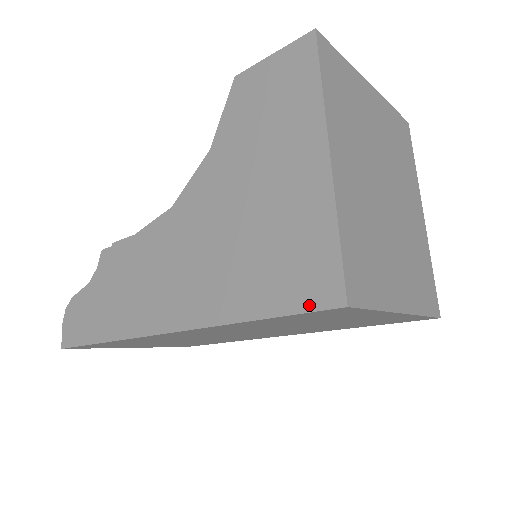
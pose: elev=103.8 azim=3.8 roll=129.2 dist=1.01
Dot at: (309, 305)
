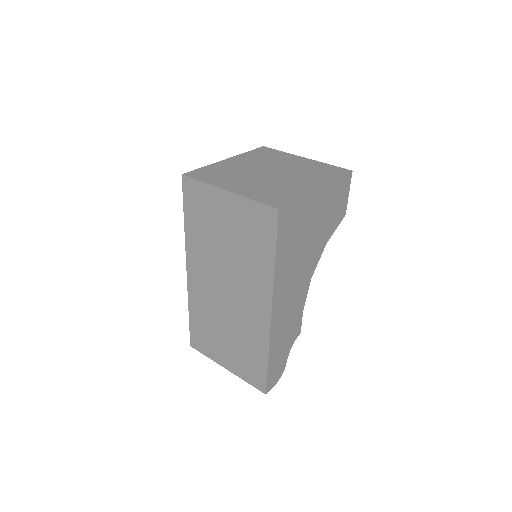
Dot at: (185, 190)
